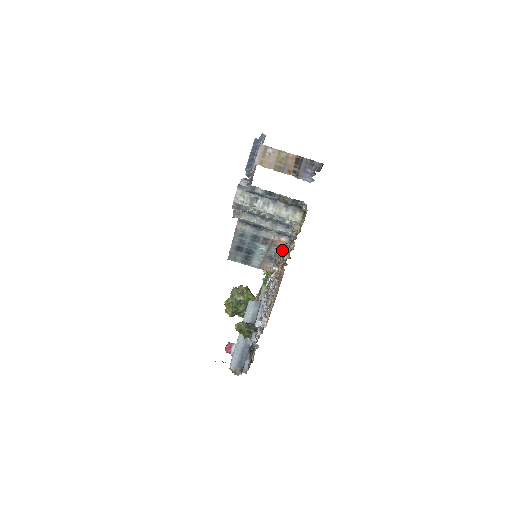
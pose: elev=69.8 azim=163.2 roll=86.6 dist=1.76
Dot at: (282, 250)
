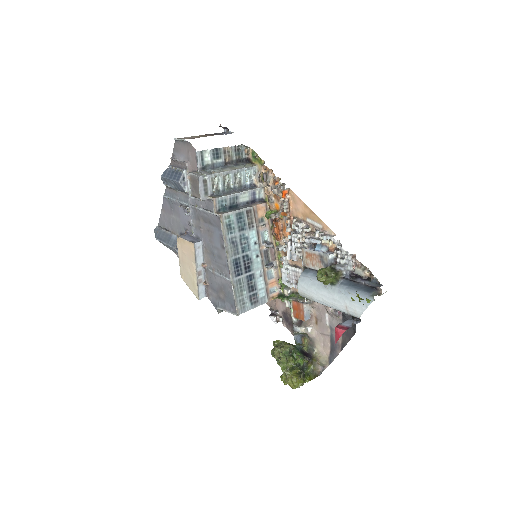
Dot at: (267, 211)
